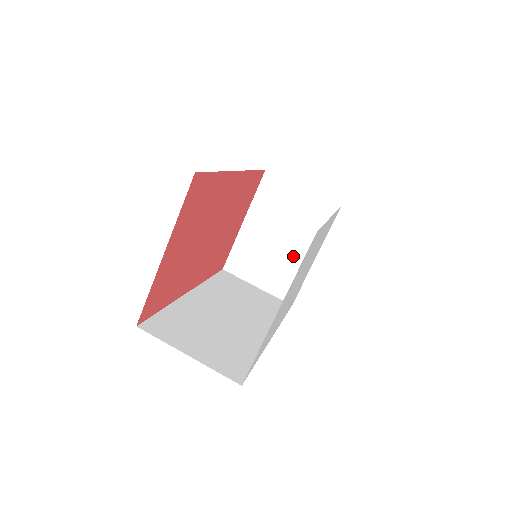
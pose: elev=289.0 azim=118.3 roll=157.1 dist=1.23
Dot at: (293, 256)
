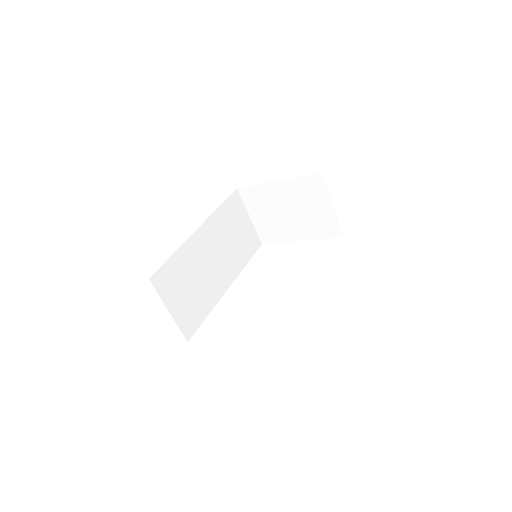
Dot at: (288, 227)
